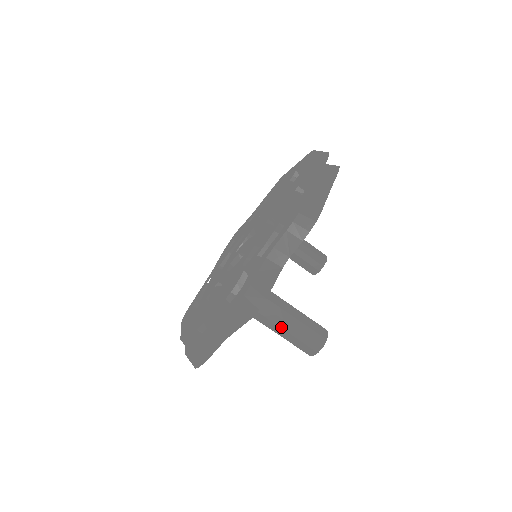
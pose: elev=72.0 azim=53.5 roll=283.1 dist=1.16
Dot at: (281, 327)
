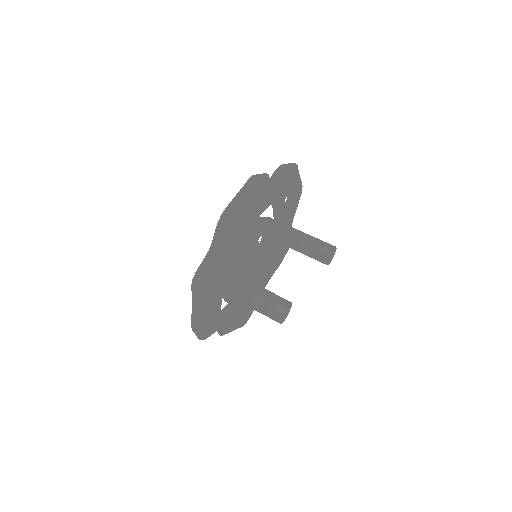
Dot at: (249, 303)
